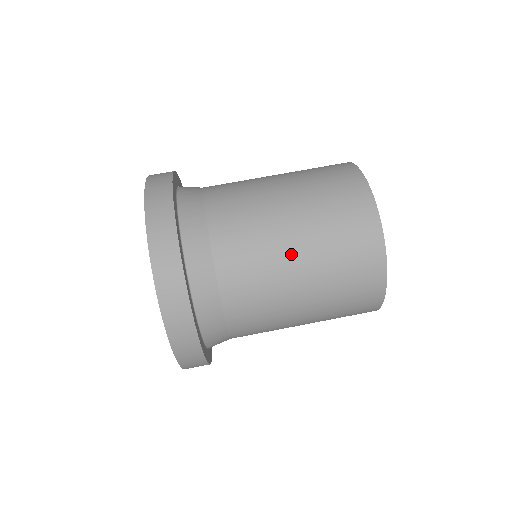
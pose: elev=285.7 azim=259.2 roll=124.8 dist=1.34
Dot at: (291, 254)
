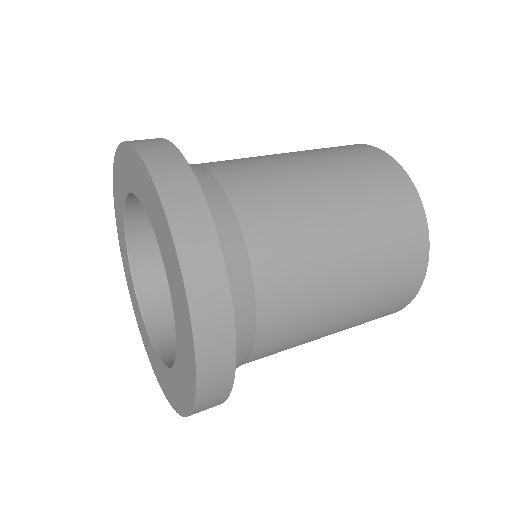
Dot at: occluded
